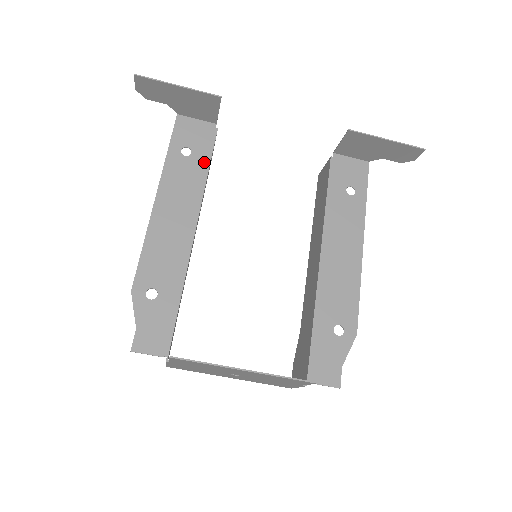
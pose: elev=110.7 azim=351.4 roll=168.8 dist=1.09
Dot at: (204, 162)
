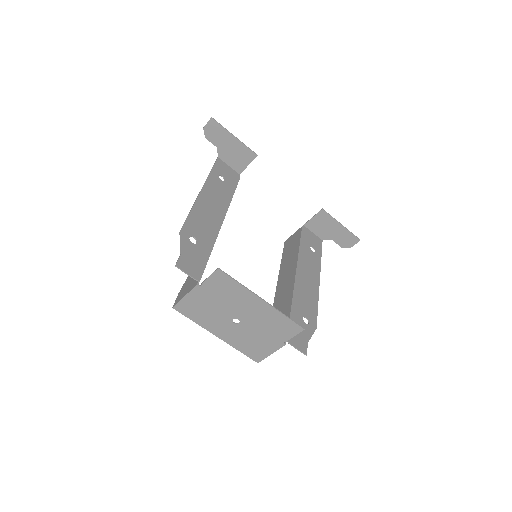
Dot at: (231, 189)
